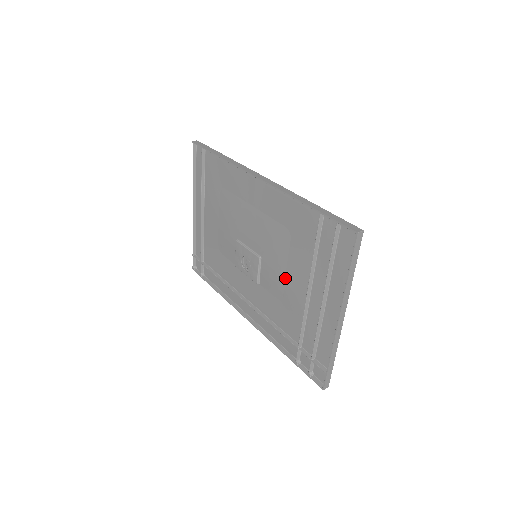
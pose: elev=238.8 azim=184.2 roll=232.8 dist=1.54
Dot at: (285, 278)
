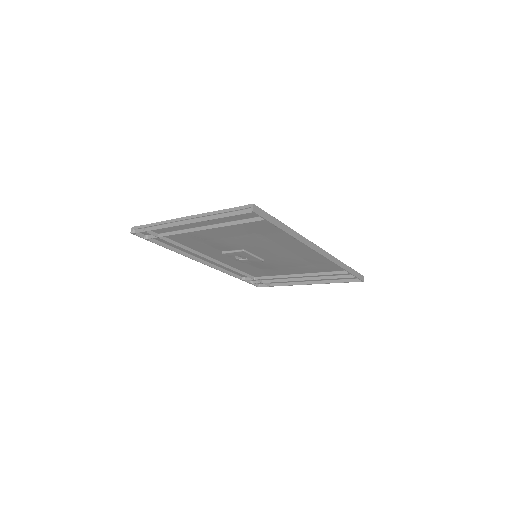
Dot at: (279, 268)
